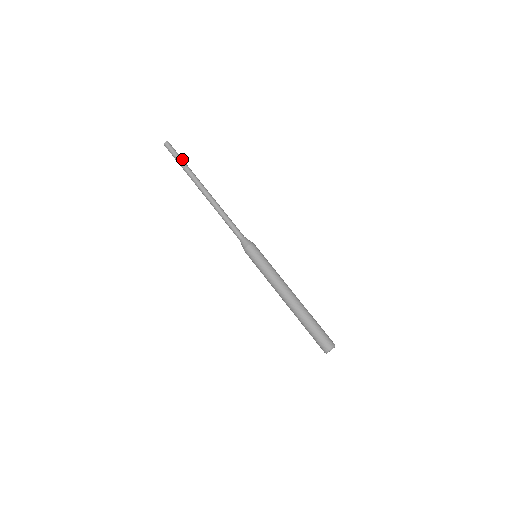
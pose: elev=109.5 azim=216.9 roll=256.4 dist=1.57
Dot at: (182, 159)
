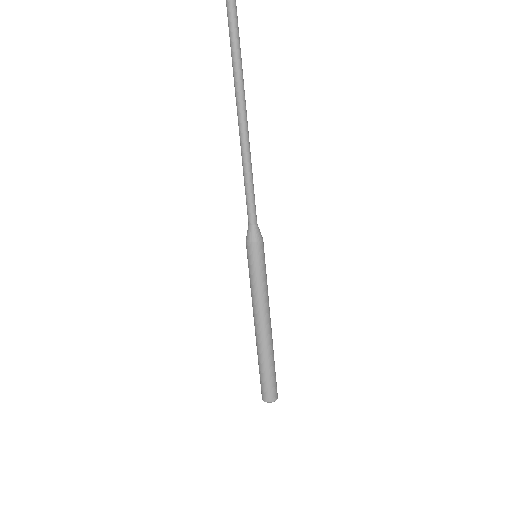
Dot at: (236, 46)
